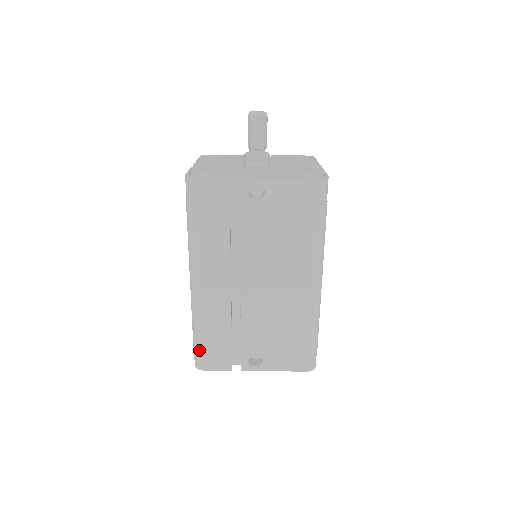
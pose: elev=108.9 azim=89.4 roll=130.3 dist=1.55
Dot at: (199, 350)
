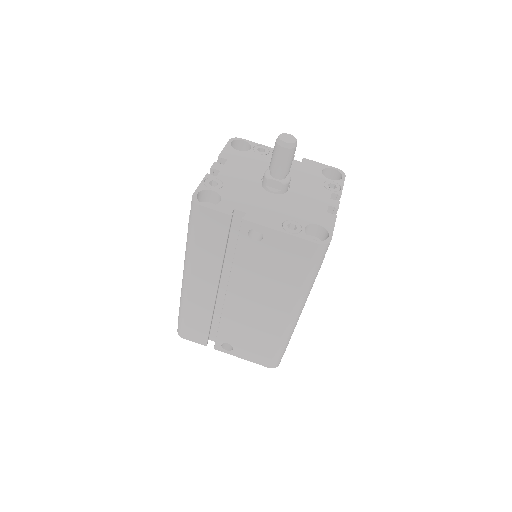
Dot at: (181, 325)
